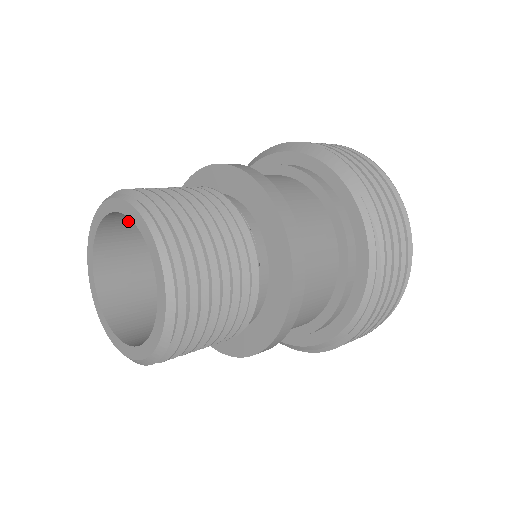
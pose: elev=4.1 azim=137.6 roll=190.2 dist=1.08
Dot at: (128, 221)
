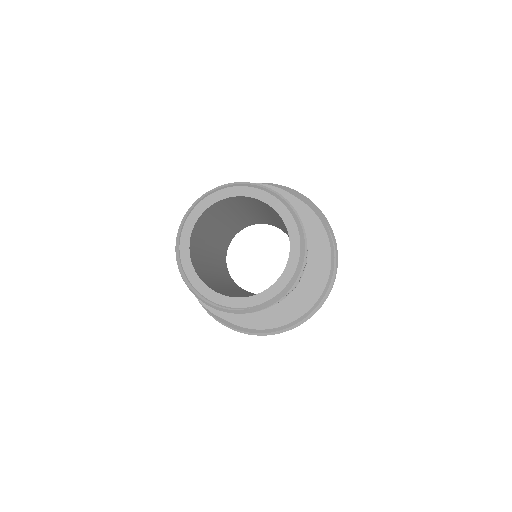
Dot at: (217, 209)
